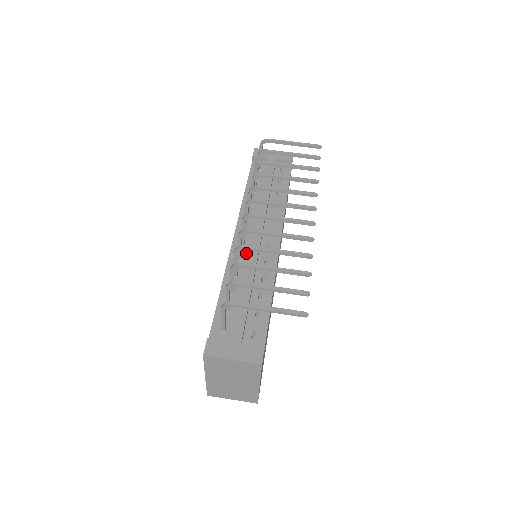
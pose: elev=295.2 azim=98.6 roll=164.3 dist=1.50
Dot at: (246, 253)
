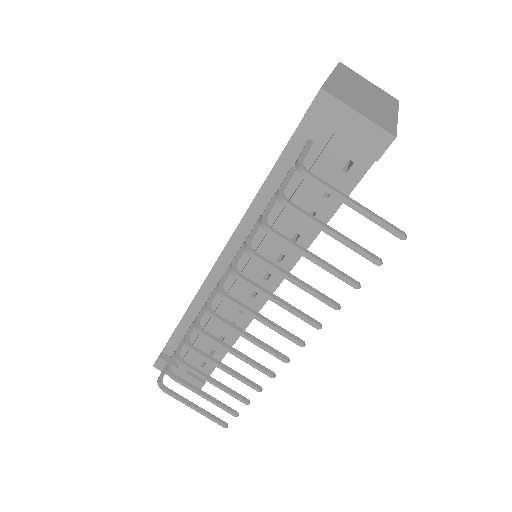
Dot at: occluded
